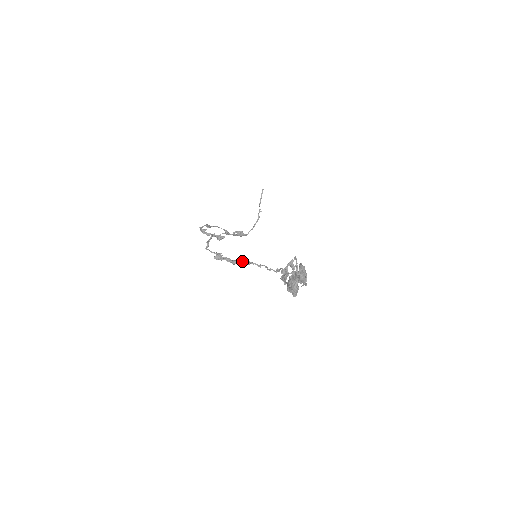
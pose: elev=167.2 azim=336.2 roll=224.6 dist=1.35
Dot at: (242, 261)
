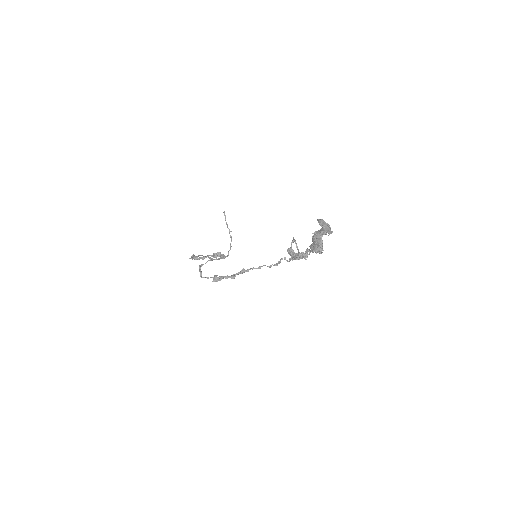
Dot at: (240, 272)
